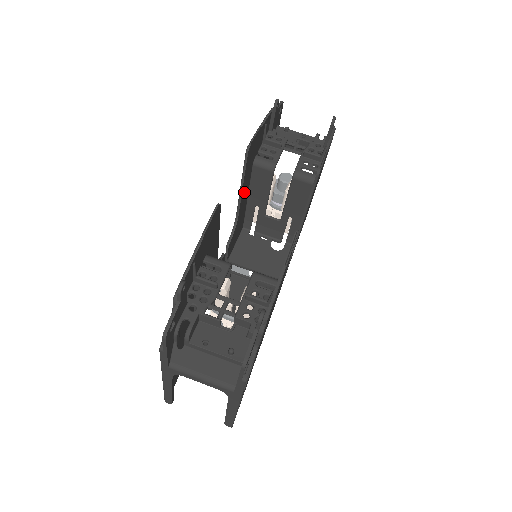
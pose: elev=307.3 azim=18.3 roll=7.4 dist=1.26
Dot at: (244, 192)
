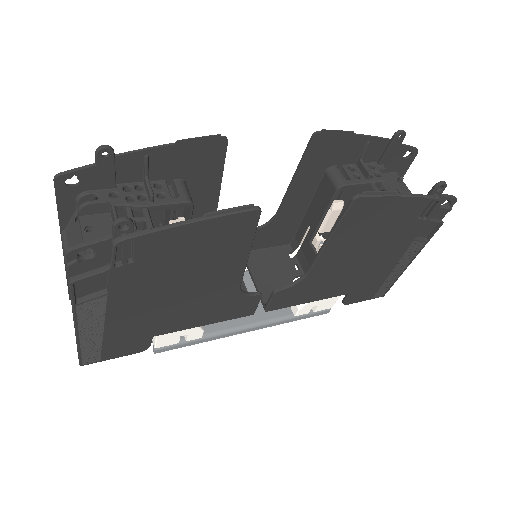
Dot at: (298, 191)
